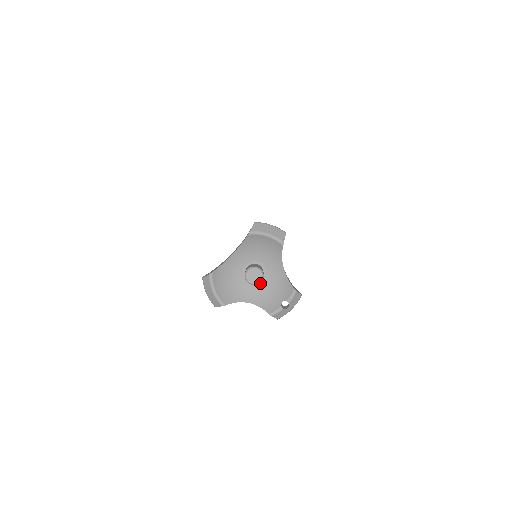
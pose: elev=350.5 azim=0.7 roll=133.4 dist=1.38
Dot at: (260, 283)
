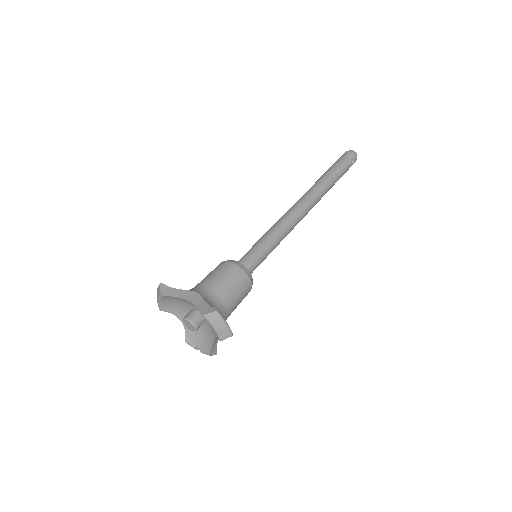
Dot at: occluded
